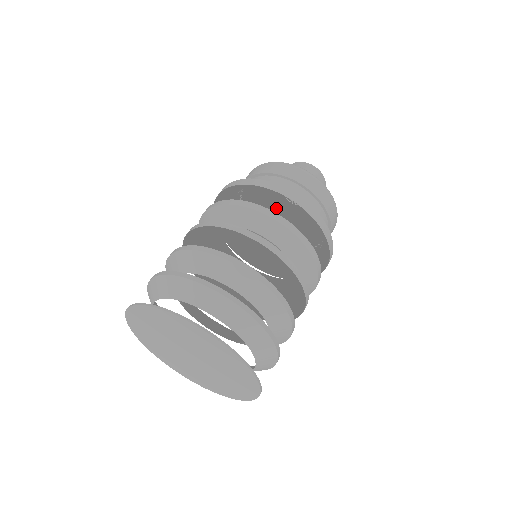
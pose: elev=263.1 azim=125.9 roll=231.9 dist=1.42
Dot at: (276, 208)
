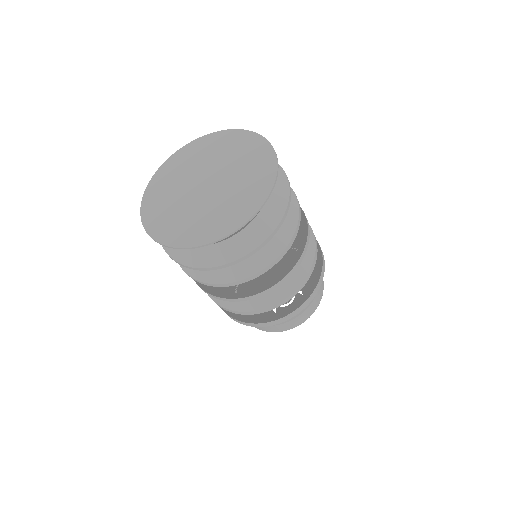
Dot at: occluded
